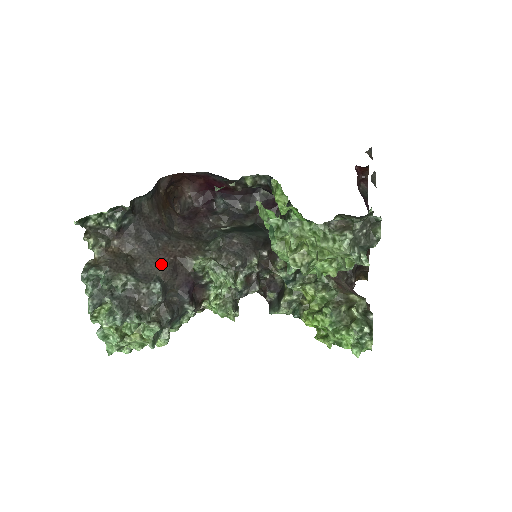
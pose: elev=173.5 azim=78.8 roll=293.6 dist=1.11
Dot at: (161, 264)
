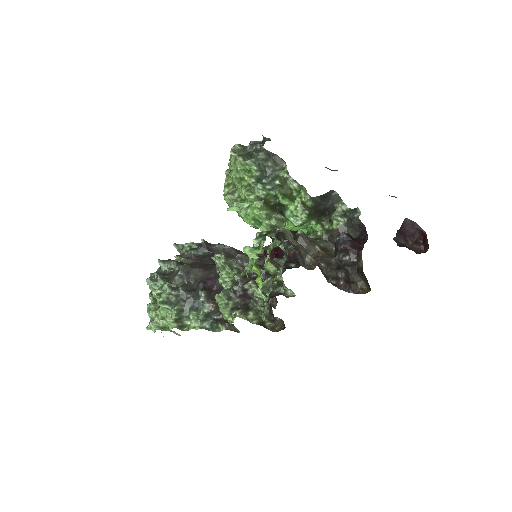
Dot at: (199, 265)
